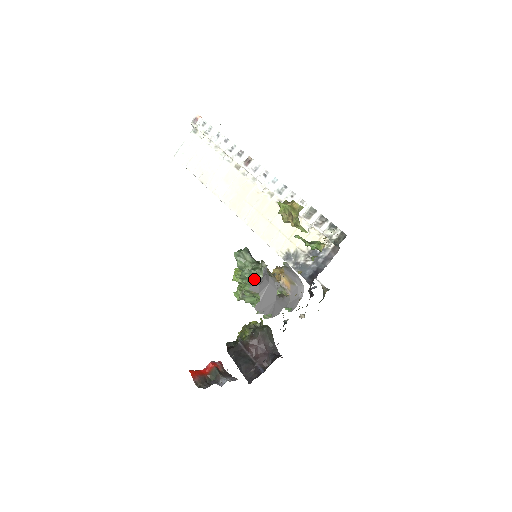
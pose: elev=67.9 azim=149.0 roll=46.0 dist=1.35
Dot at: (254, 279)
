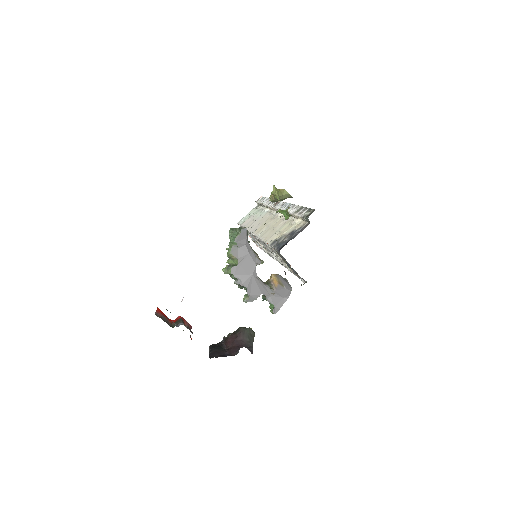
Dot at: (235, 239)
